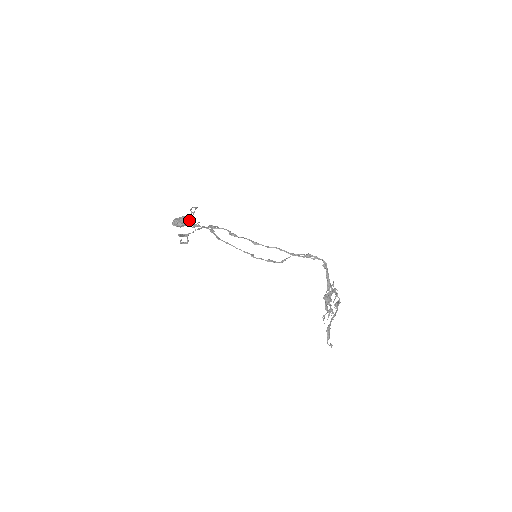
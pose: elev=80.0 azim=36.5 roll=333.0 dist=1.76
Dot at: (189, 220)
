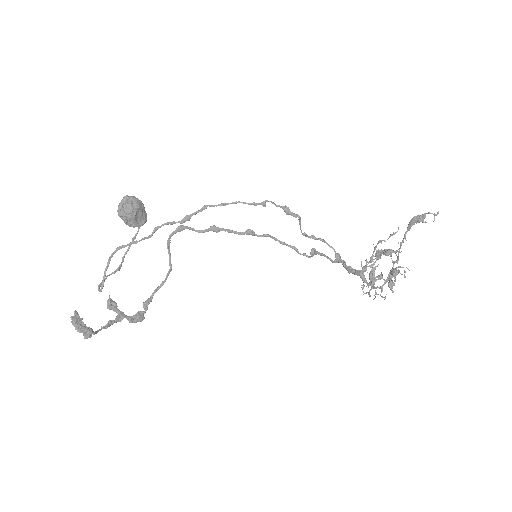
Dot at: (145, 211)
